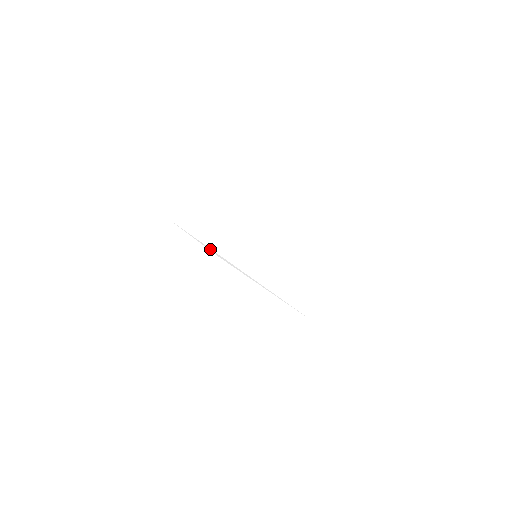
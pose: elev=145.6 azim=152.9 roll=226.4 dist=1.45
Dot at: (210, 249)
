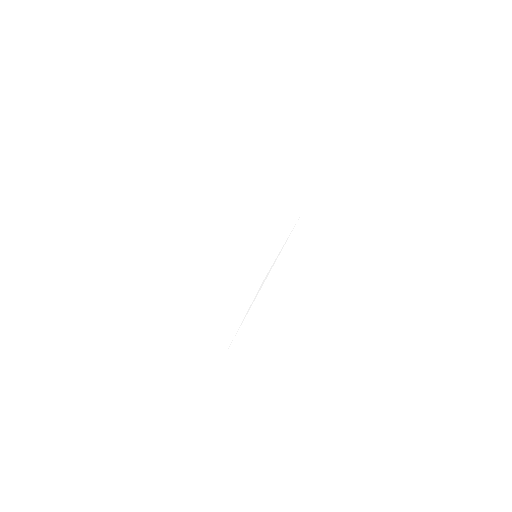
Dot at: occluded
